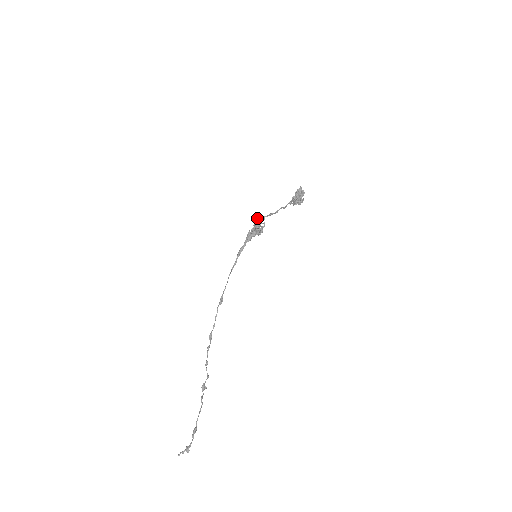
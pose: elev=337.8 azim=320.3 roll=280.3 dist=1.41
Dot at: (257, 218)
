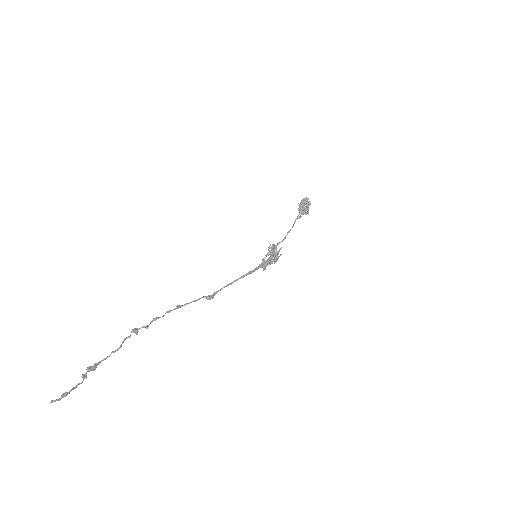
Dot at: (275, 248)
